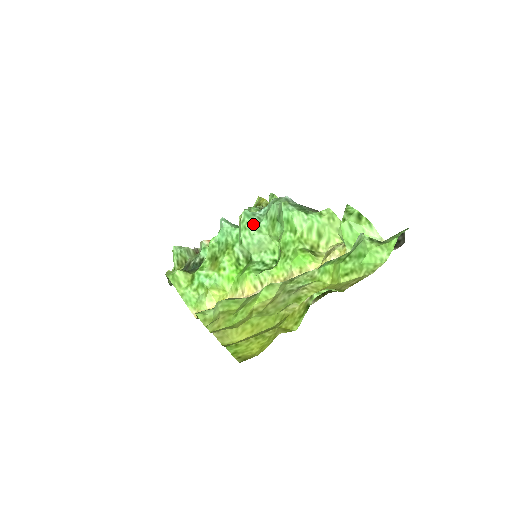
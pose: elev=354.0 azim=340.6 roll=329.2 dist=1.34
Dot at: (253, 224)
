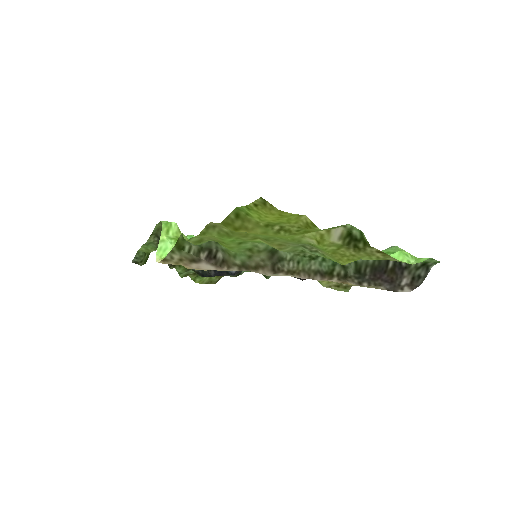
Dot at: occluded
